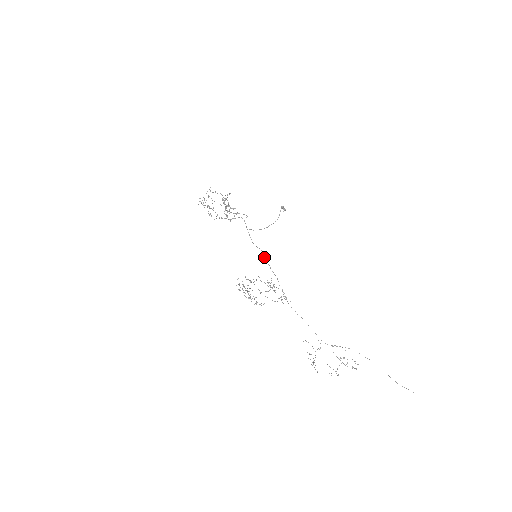
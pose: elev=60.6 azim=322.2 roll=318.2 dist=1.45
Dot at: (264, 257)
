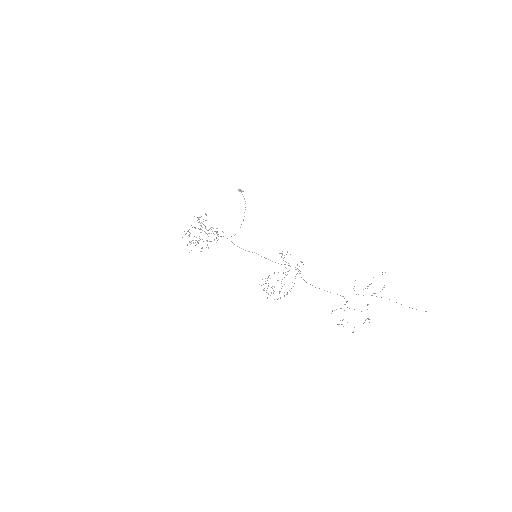
Dot at: occluded
